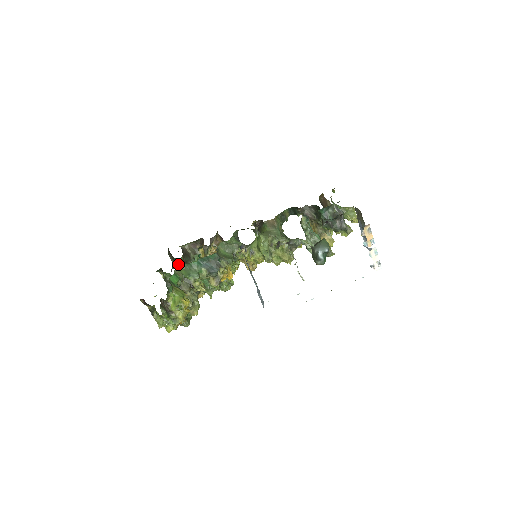
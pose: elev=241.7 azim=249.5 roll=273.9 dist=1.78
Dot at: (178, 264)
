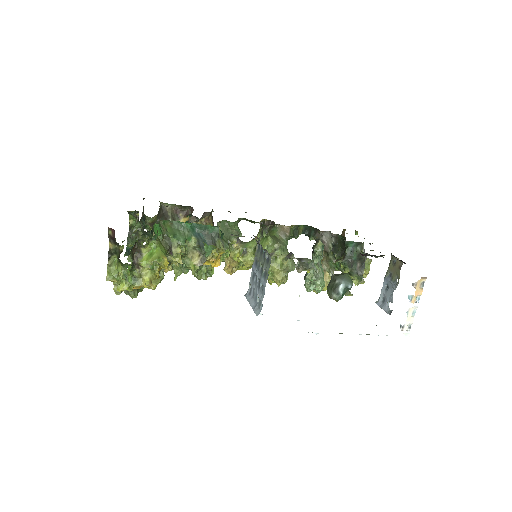
Dot at: (145, 222)
